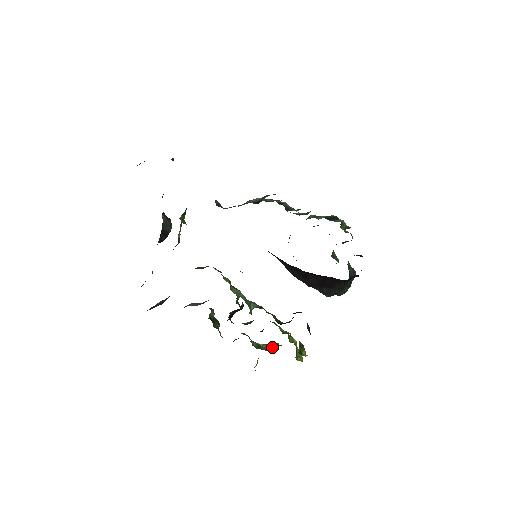
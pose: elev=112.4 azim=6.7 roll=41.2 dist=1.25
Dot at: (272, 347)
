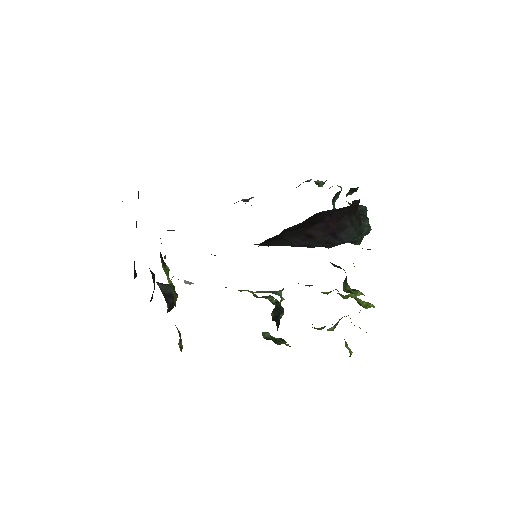
Dot at: occluded
